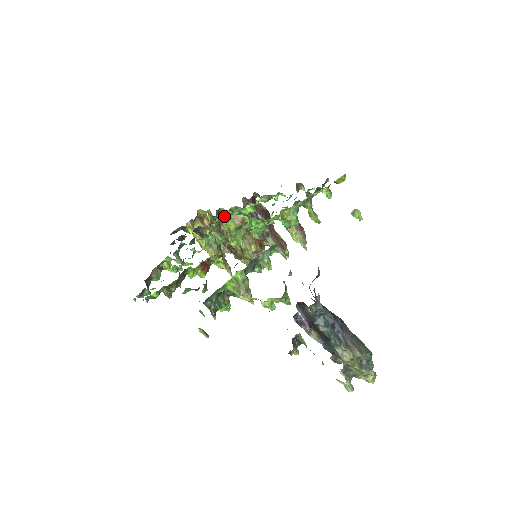
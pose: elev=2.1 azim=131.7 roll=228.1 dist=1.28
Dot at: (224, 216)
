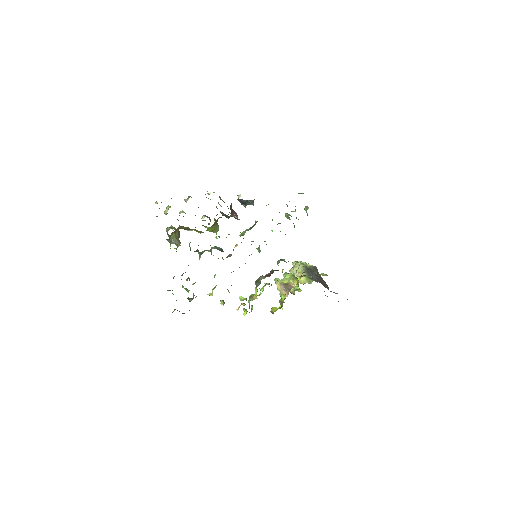
Dot at: (207, 229)
